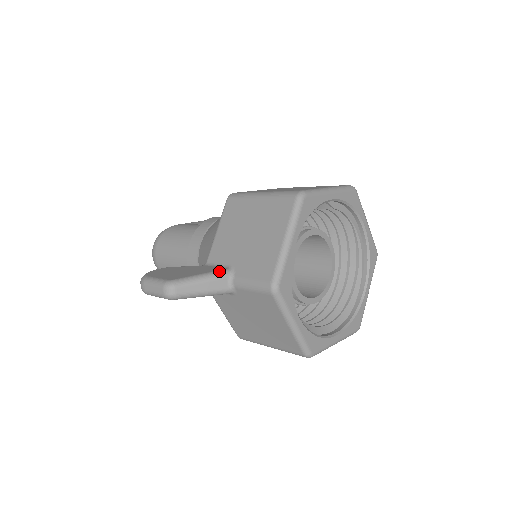
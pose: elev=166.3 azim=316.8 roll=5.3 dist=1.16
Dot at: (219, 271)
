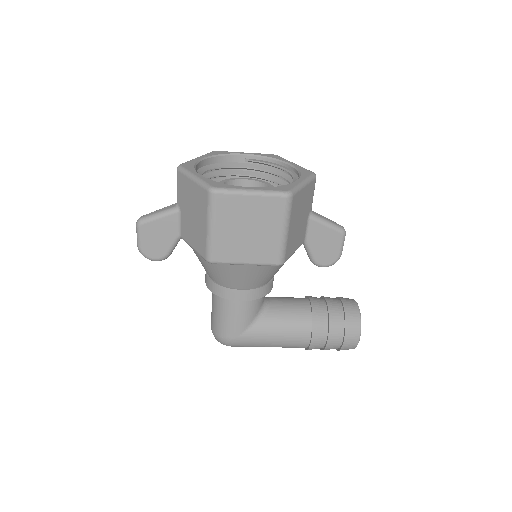
Dot at: occluded
